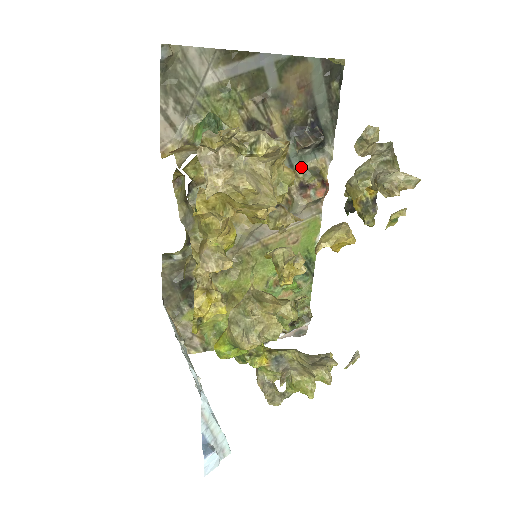
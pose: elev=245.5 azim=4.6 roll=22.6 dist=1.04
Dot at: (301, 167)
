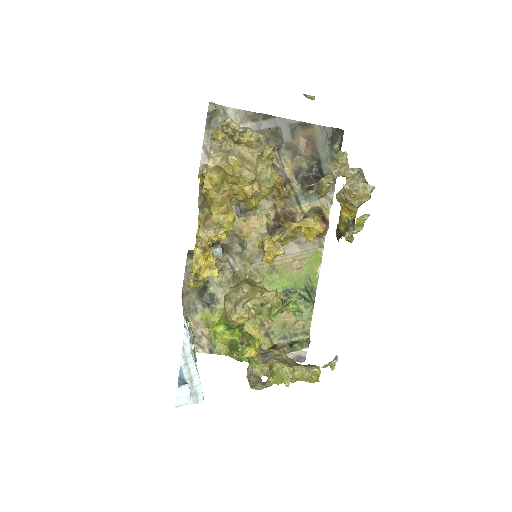
Dot at: (306, 205)
